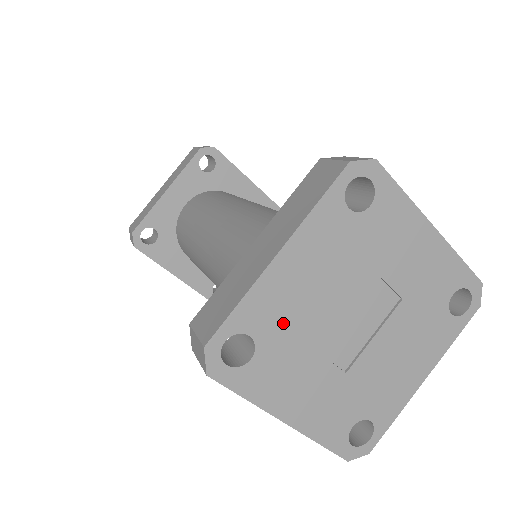
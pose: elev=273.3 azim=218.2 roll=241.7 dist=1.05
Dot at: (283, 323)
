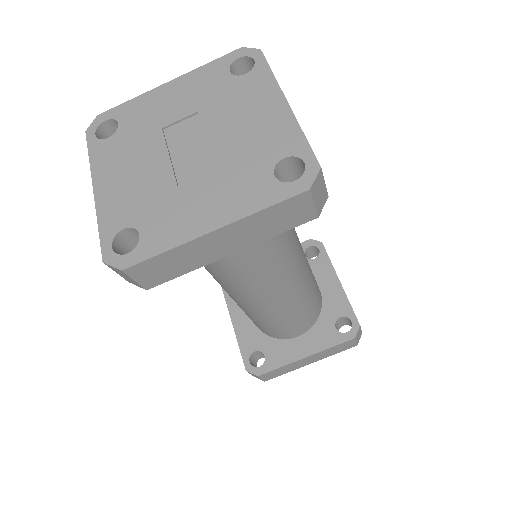
Dot at: (137, 203)
